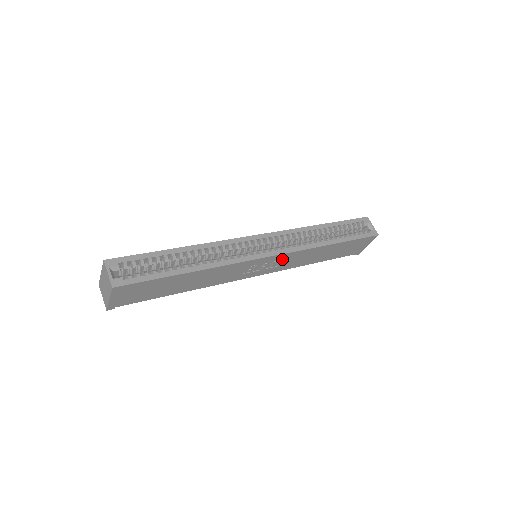
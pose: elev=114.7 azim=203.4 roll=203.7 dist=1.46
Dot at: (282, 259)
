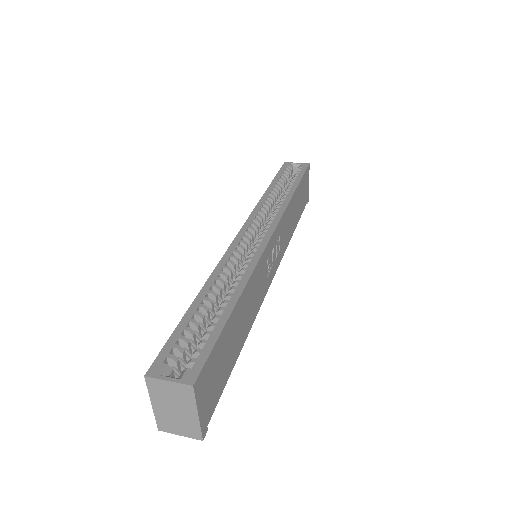
Dot at: (279, 235)
